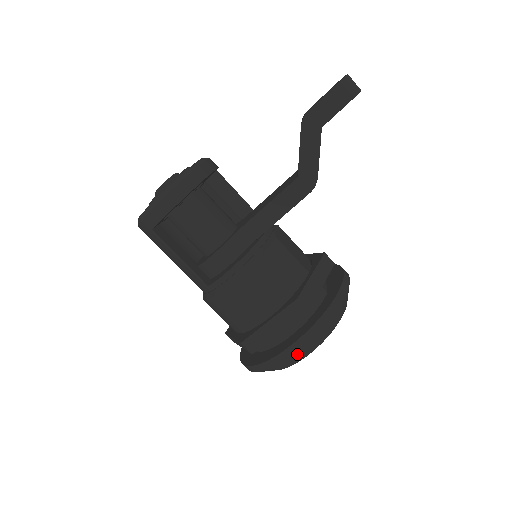
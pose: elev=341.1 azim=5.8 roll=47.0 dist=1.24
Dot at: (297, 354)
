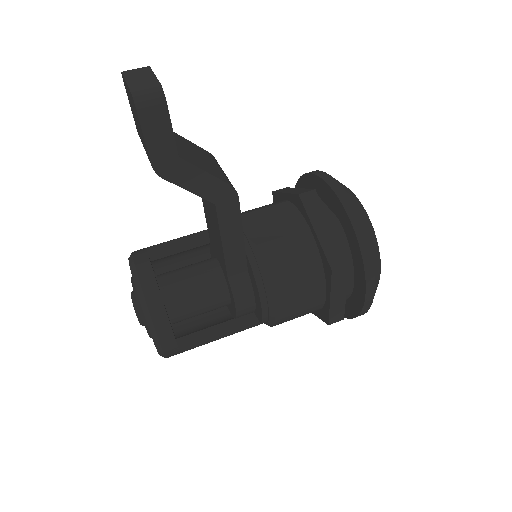
Dot at: (375, 291)
